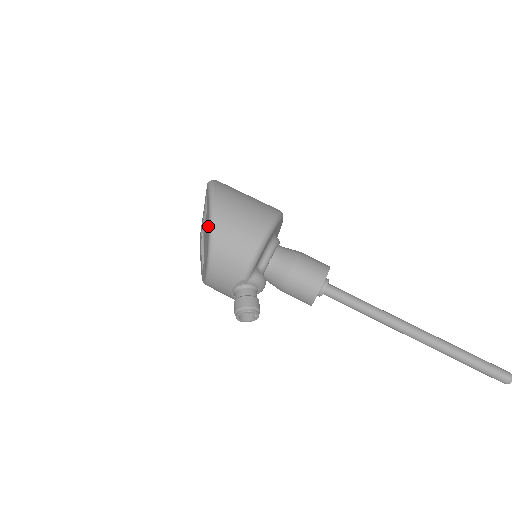
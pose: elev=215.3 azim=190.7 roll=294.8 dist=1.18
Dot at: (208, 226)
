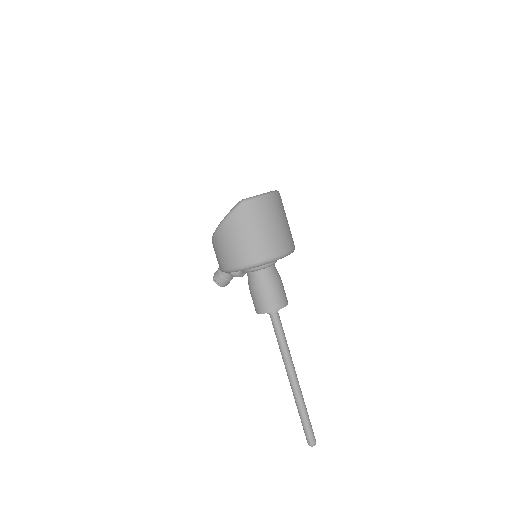
Dot at: occluded
